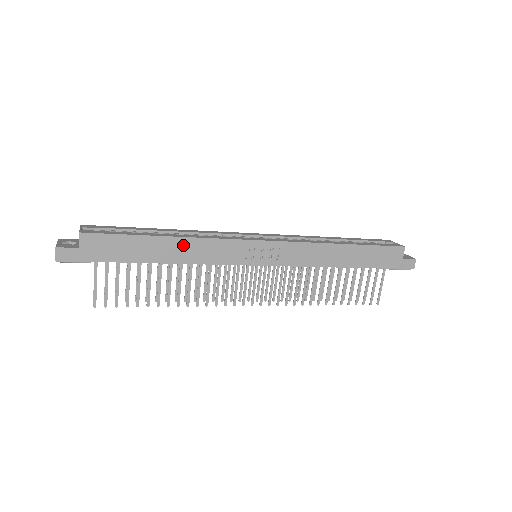
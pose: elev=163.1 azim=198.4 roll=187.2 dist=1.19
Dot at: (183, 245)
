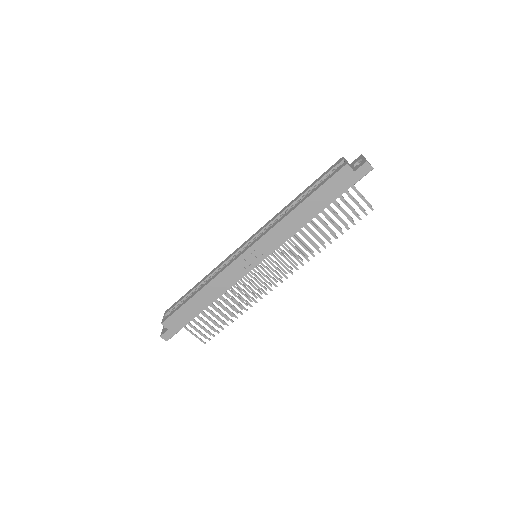
Dot at: (208, 290)
